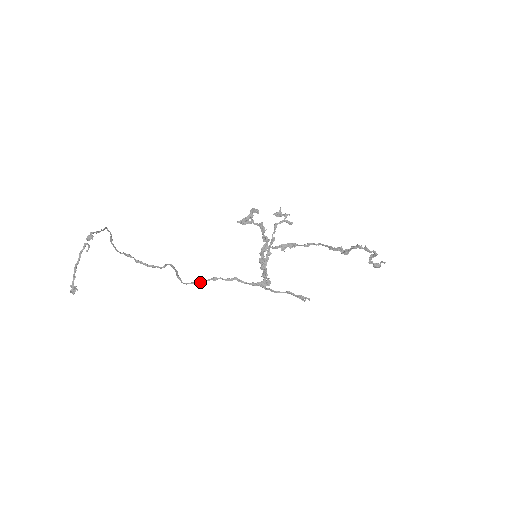
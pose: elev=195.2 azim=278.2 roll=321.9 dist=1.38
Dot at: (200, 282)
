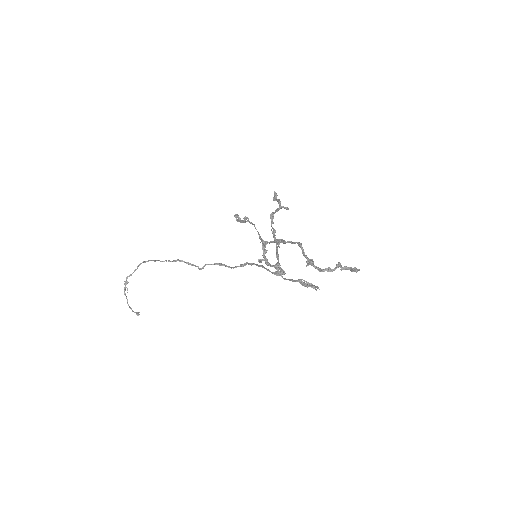
Dot at: (245, 265)
